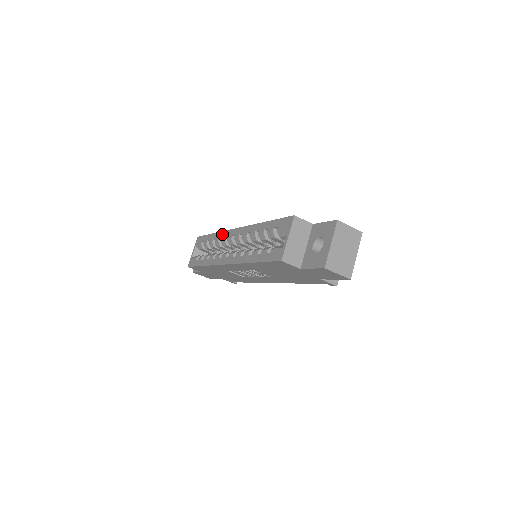
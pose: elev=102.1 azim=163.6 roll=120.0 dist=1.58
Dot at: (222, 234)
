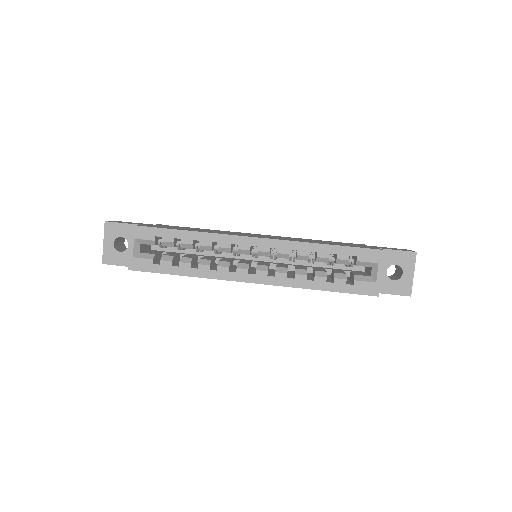
Dot at: (219, 238)
